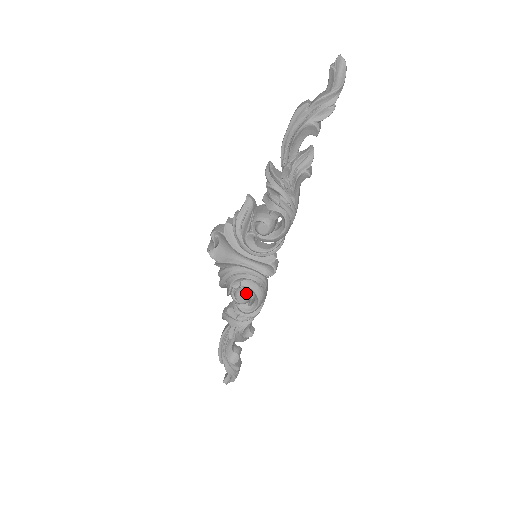
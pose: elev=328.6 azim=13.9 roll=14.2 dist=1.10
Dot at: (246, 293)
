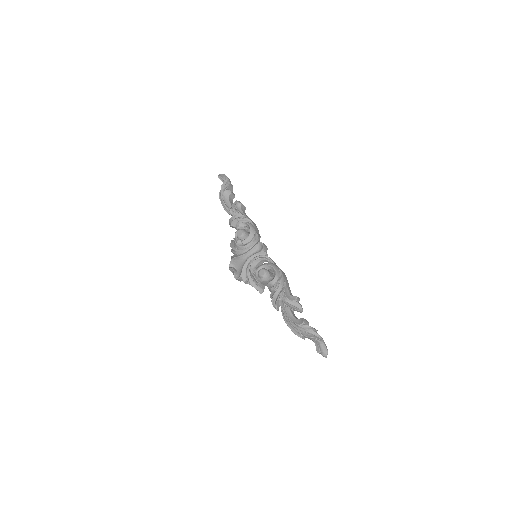
Dot at: (262, 269)
